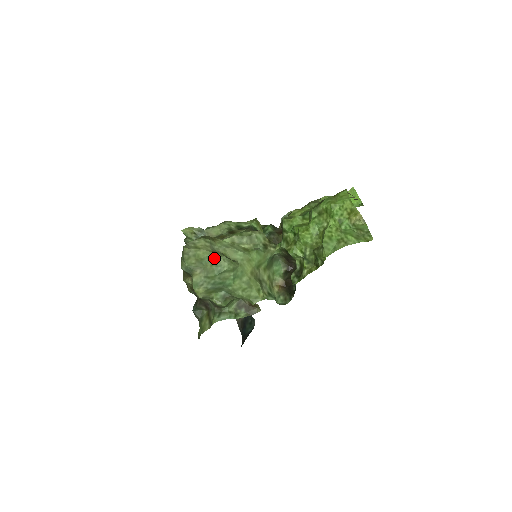
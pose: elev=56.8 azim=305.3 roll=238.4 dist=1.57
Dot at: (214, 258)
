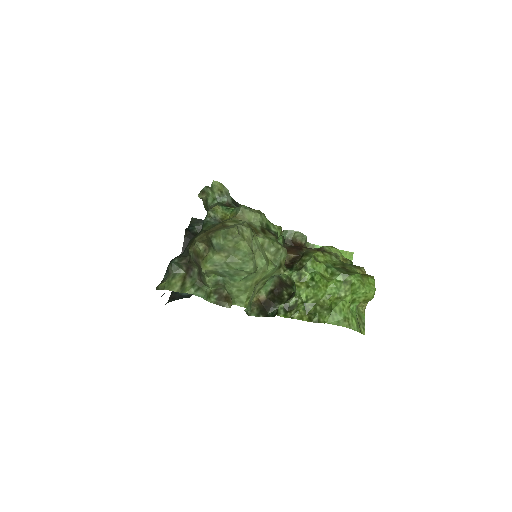
Dot at: (249, 256)
